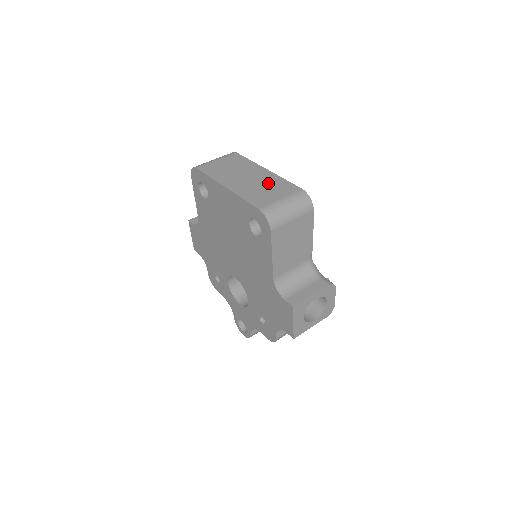
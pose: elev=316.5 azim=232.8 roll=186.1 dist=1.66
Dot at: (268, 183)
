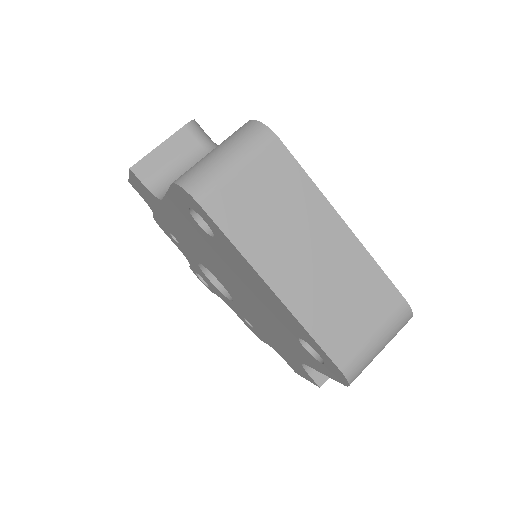
Dot at: (351, 280)
